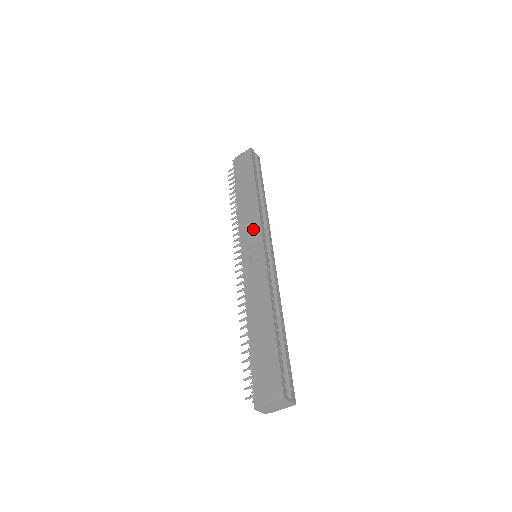
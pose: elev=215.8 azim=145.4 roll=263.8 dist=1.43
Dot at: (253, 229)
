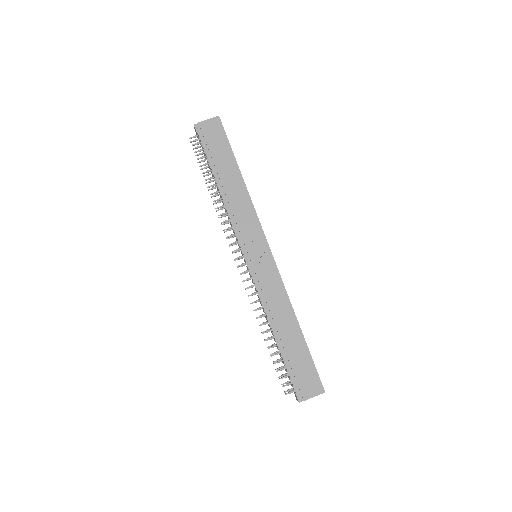
Dot at: (253, 229)
